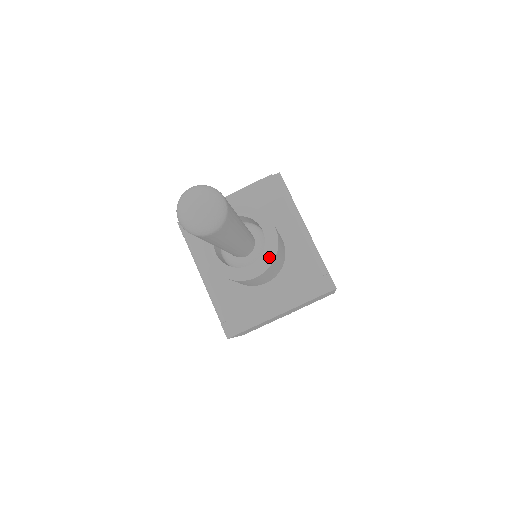
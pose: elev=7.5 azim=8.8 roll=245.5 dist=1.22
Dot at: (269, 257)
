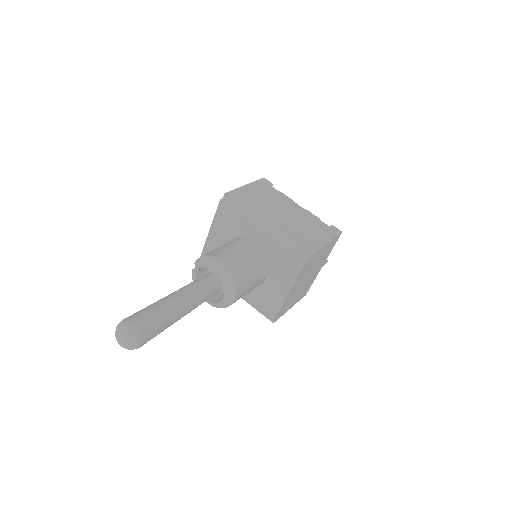
Dot at: (230, 285)
